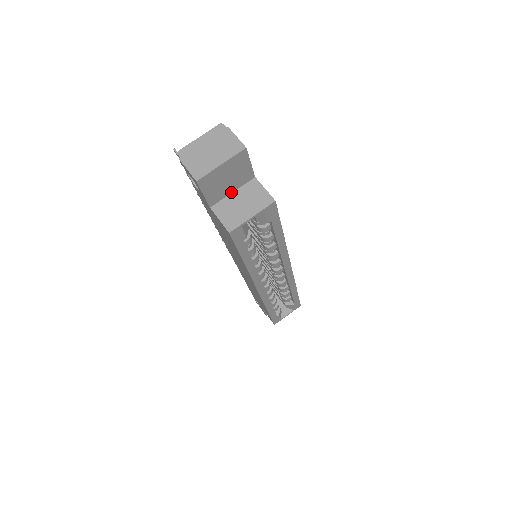
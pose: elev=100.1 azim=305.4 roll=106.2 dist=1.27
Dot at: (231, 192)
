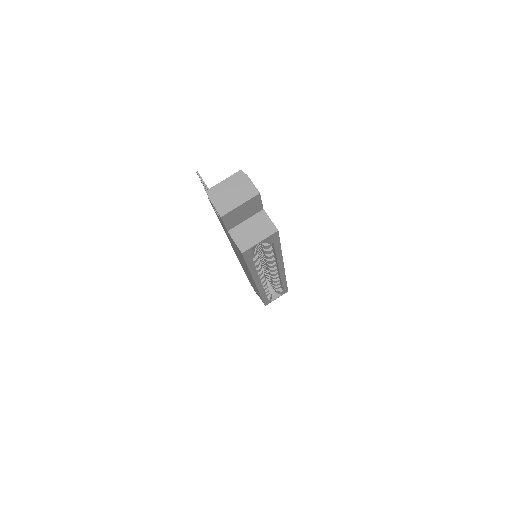
Dot at: (244, 220)
